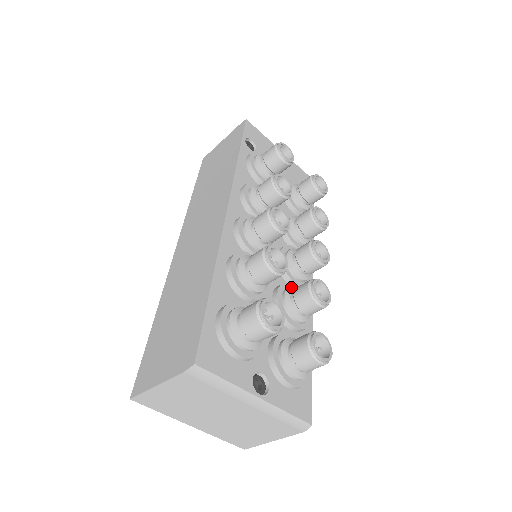
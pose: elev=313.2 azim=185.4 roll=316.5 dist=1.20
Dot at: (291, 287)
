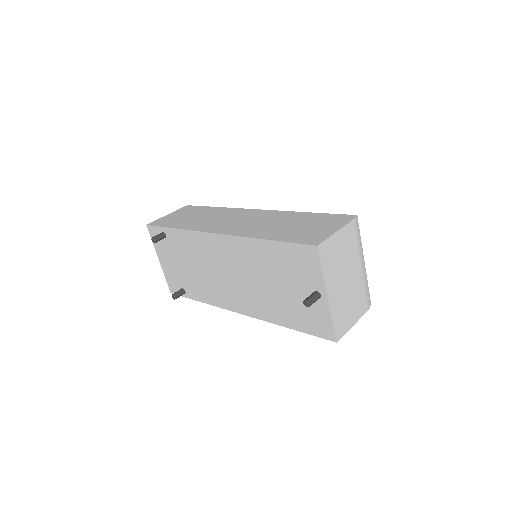
Dot at: occluded
